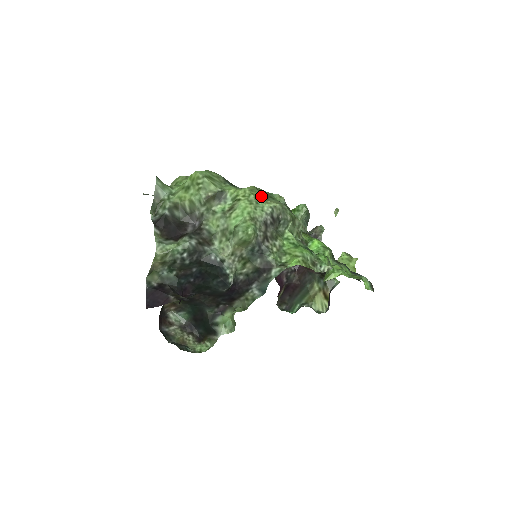
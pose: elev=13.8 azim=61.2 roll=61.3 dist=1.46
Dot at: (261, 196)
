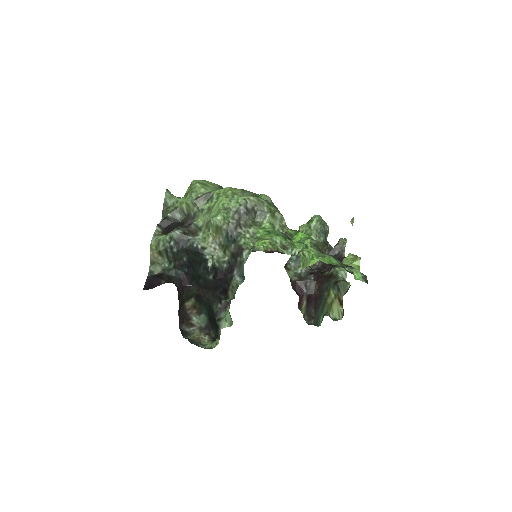
Dot at: (241, 193)
